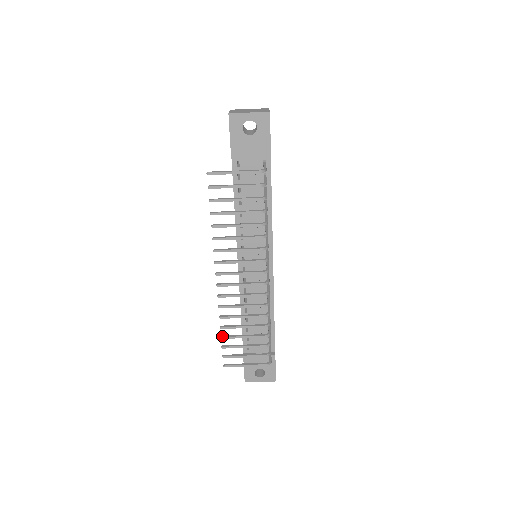
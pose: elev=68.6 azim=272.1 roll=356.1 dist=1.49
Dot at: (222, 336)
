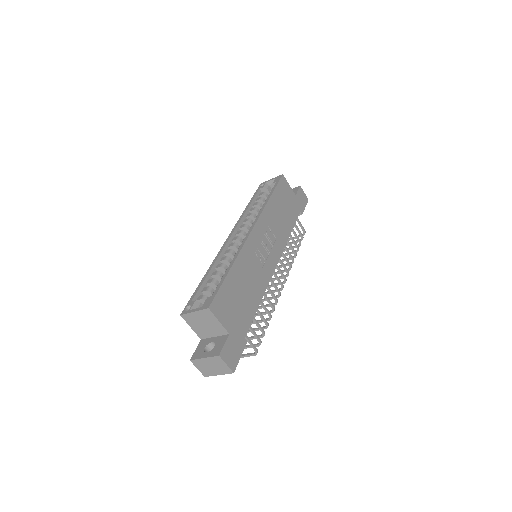
Dot at: occluded
